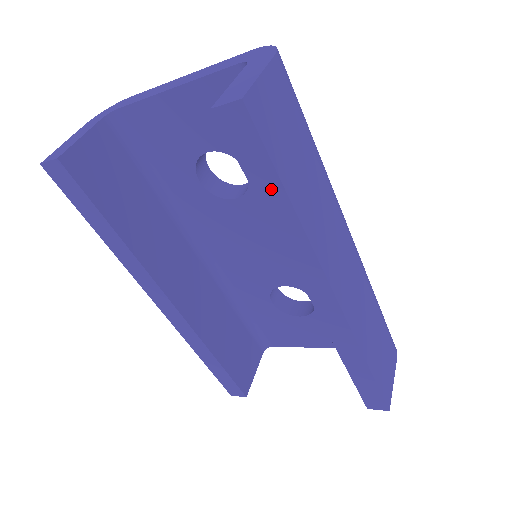
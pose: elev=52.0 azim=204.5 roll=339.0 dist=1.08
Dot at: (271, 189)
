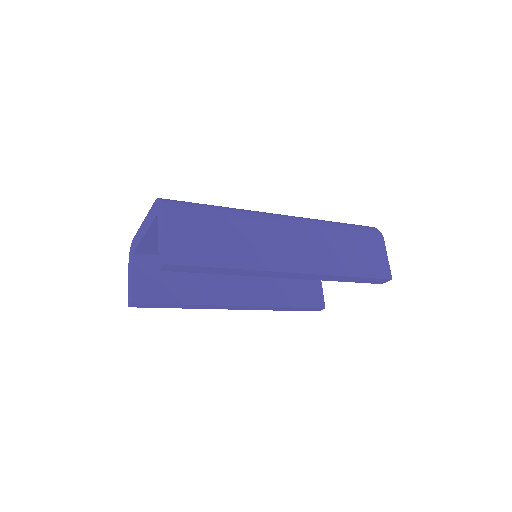
Dot at: (213, 270)
